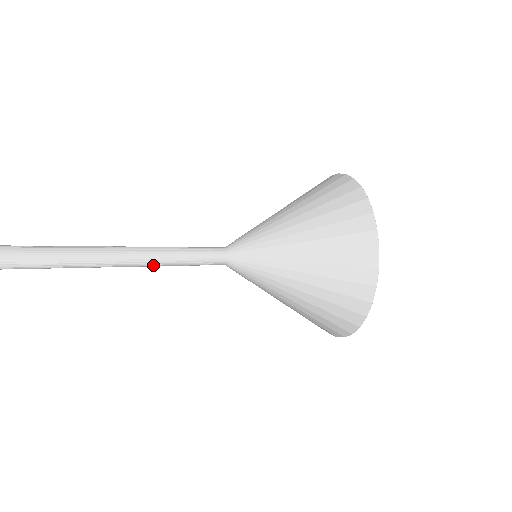
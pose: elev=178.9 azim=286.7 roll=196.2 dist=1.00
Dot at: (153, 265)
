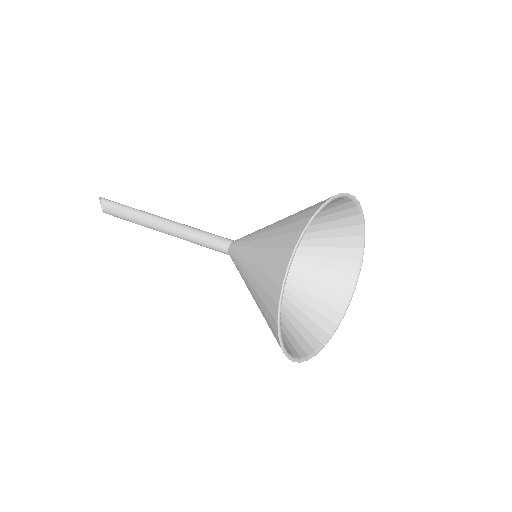
Dot at: occluded
